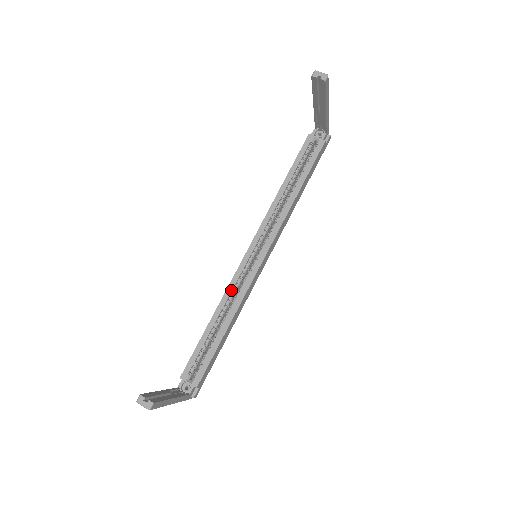
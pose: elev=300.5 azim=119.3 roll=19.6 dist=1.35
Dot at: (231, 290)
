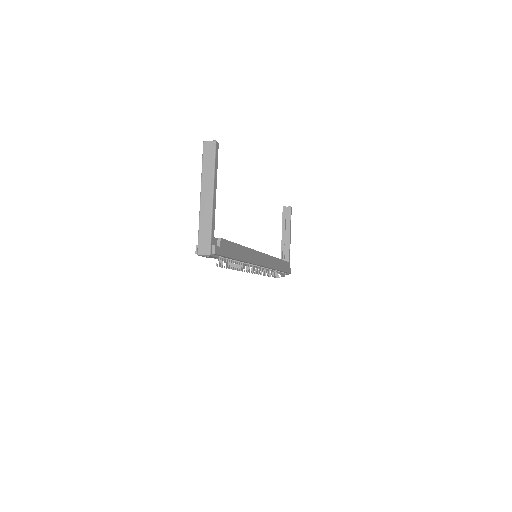
Dot at: occluded
